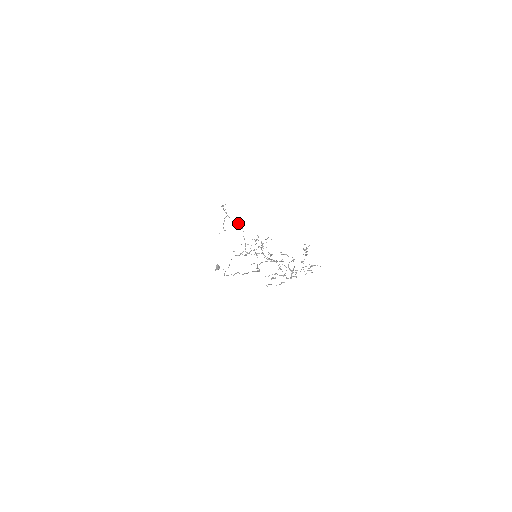
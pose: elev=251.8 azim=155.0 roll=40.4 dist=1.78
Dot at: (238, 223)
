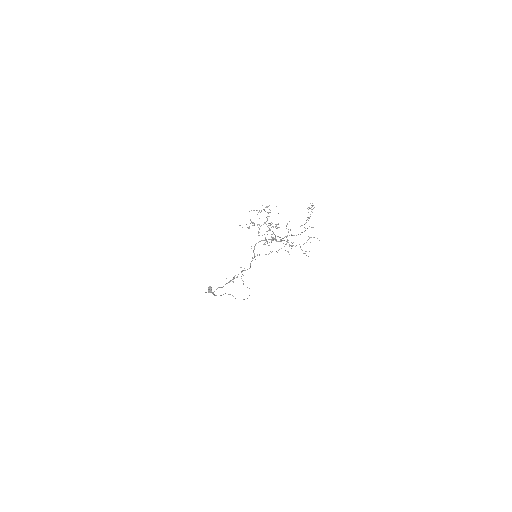
Dot at: occluded
